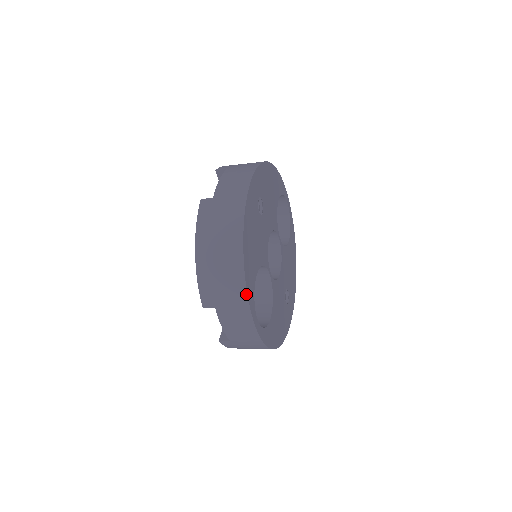
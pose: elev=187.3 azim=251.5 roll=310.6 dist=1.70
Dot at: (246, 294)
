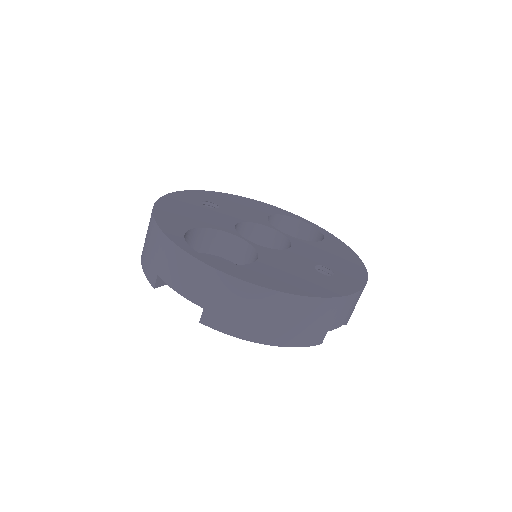
Dot at: (160, 230)
